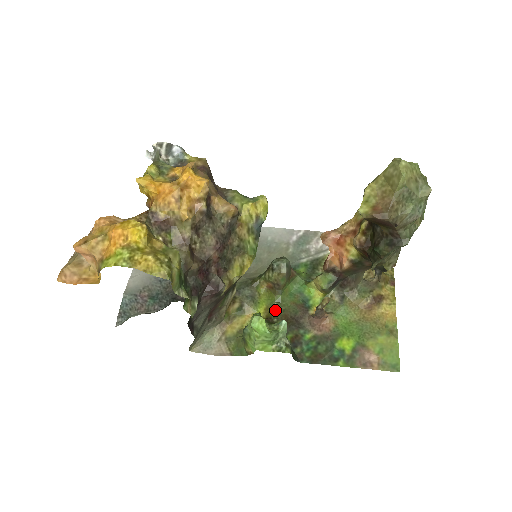
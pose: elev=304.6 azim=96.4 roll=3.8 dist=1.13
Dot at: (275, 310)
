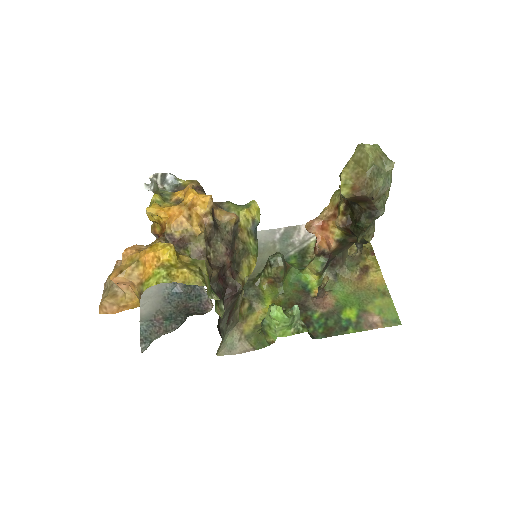
Dot at: (281, 301)
